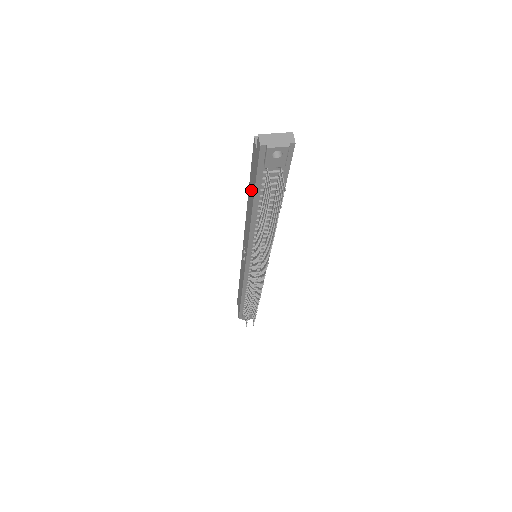
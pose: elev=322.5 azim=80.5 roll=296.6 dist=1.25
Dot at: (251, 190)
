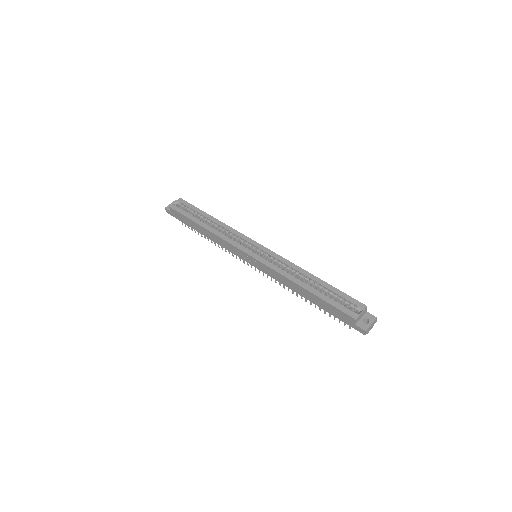
Dot at: (319, 303)
